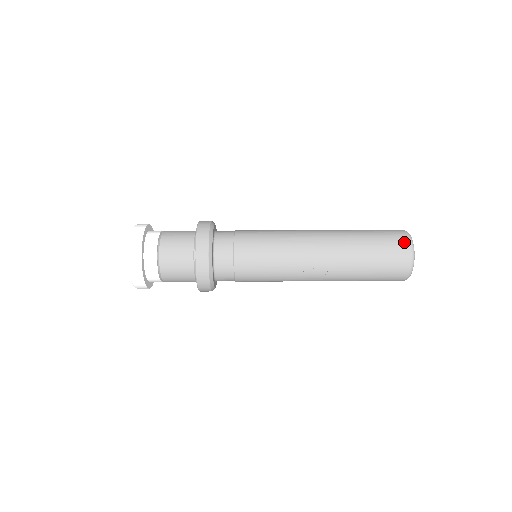
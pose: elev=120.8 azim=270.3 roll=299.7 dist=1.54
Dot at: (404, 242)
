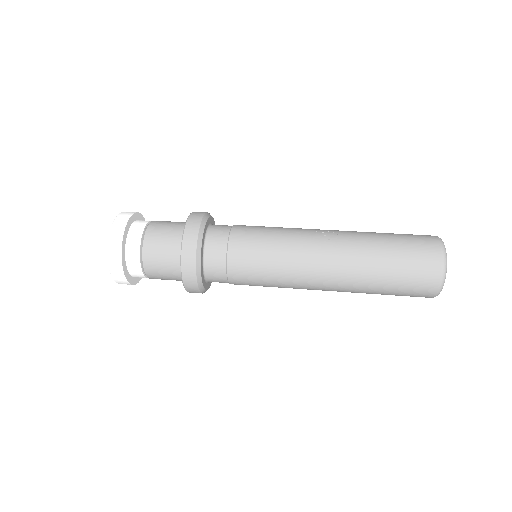
Dot at: occluded
